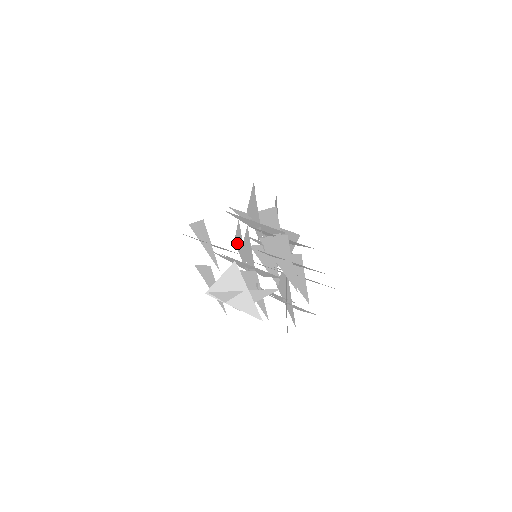
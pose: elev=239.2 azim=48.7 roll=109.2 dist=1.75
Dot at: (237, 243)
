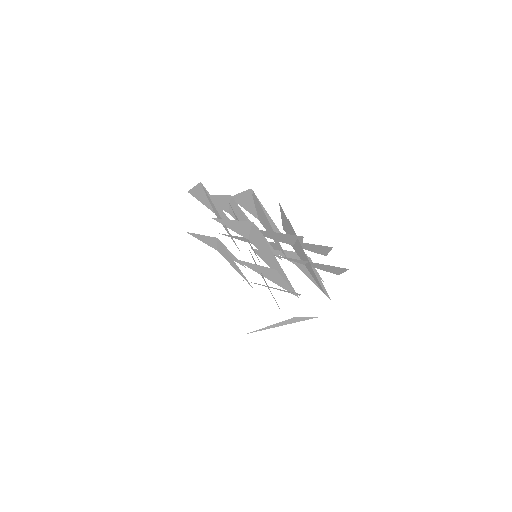
Dot at: (201, 239)
